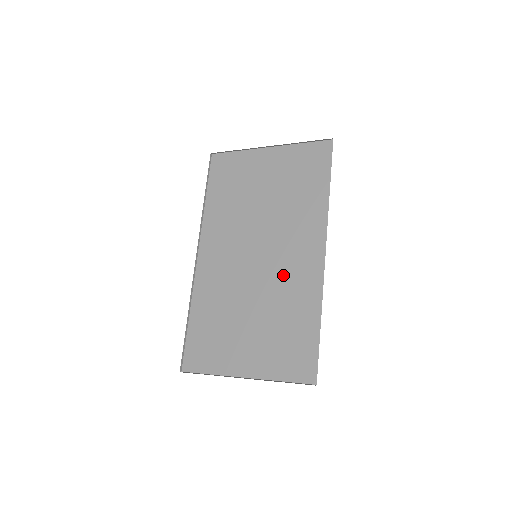
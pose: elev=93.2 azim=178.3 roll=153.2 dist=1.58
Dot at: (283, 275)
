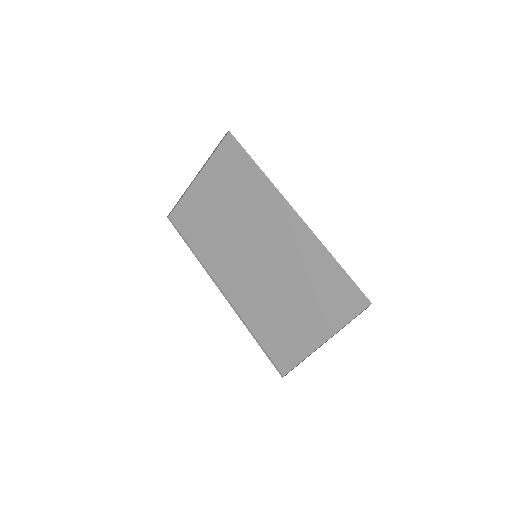
Dot at: (284, 252)
